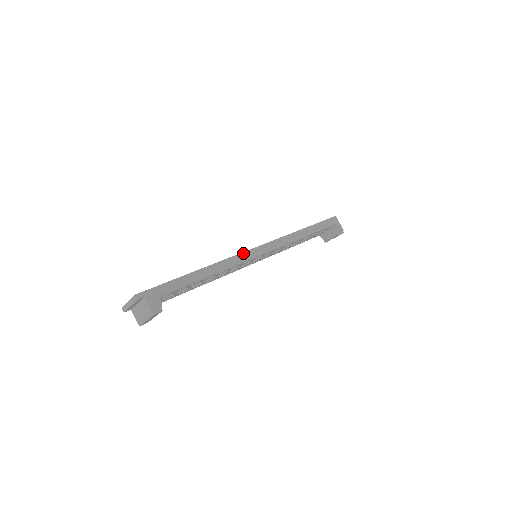
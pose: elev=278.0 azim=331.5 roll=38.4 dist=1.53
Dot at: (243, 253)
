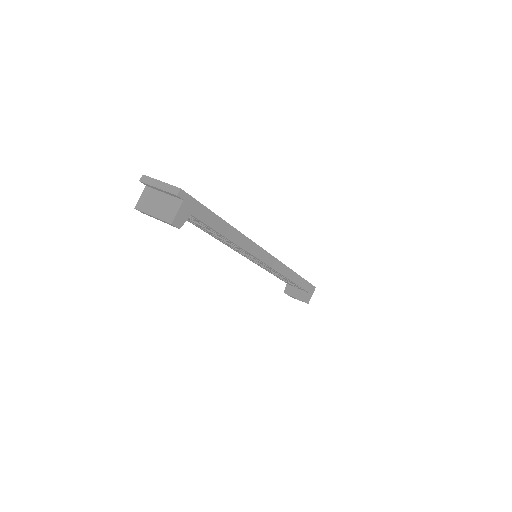
Dot at: (261, 248)
